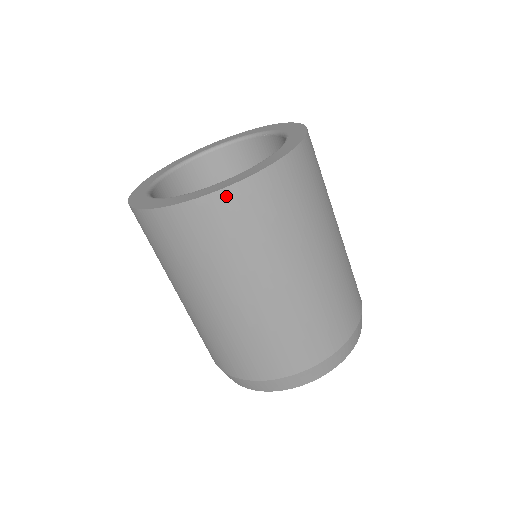
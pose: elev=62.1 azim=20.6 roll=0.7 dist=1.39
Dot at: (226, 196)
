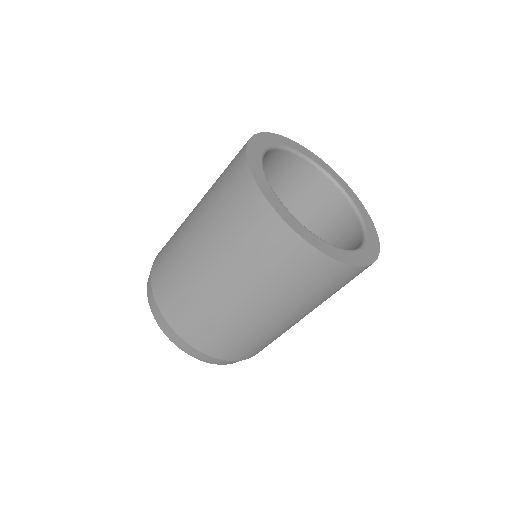
Dot at: (296, 241)
